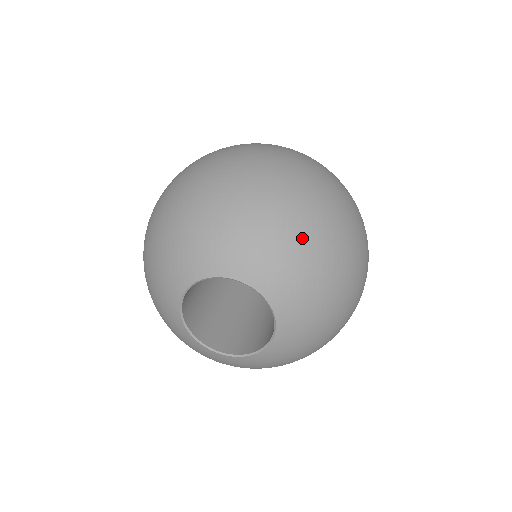
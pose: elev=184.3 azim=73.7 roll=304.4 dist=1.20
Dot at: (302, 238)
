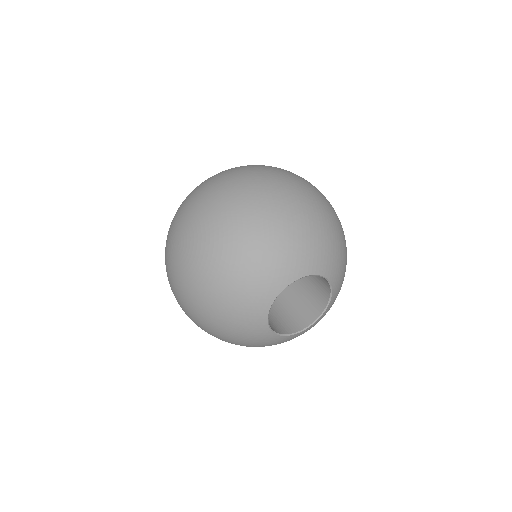
Dot at: occluded
